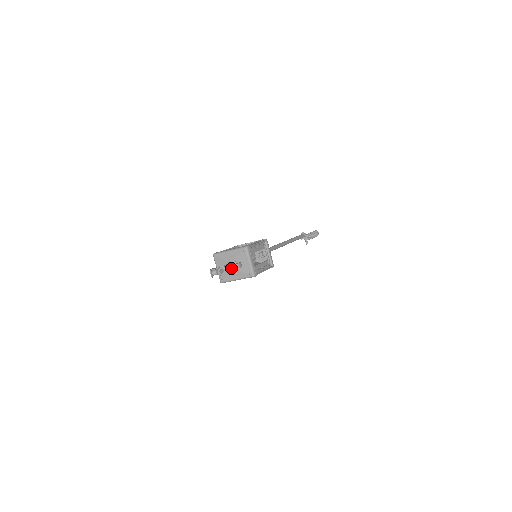
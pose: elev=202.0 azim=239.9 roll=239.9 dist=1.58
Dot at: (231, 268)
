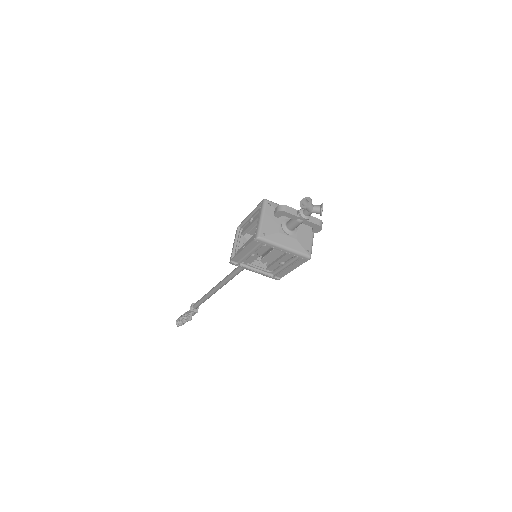
Dot at: (315, 221)
